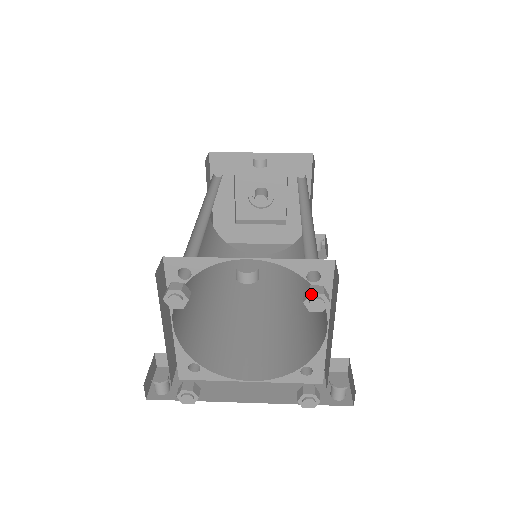
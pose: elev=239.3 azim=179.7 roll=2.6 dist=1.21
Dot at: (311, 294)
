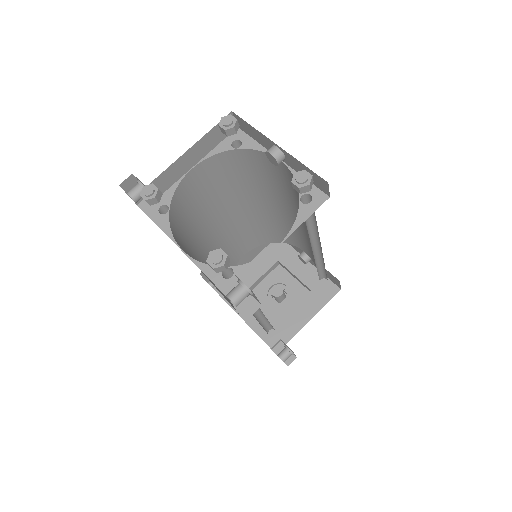
Dot at: (304, 170)
